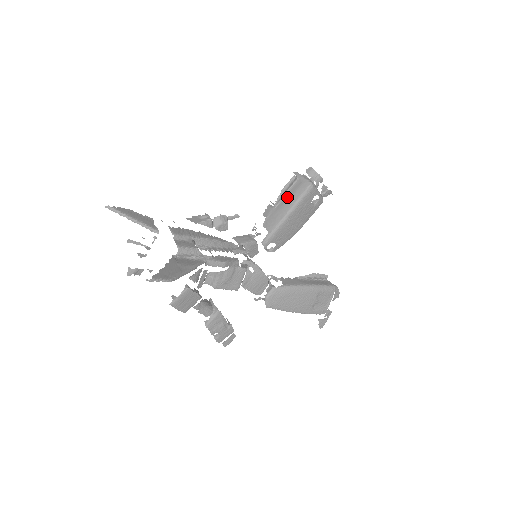
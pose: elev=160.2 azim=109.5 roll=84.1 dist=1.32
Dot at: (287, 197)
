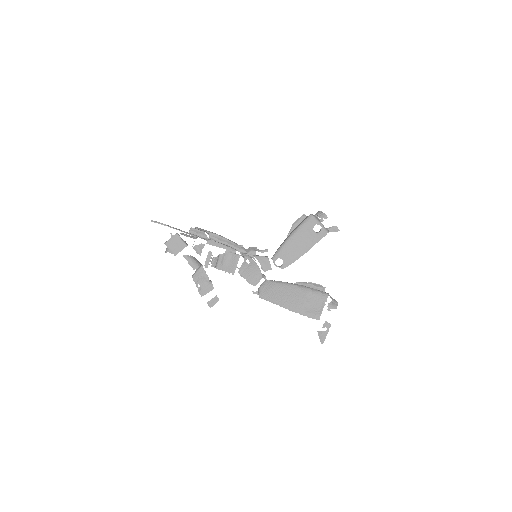
Dot at: occluded
